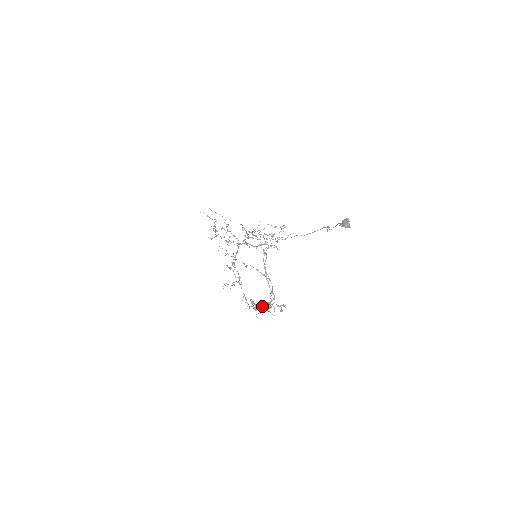
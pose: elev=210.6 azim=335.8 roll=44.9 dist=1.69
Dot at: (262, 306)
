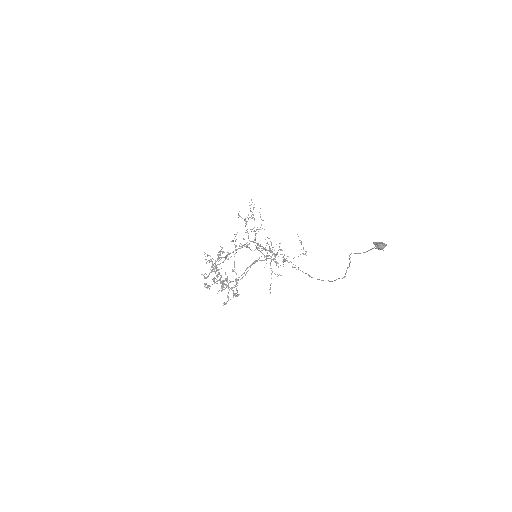
Dot at: (217, 281)
